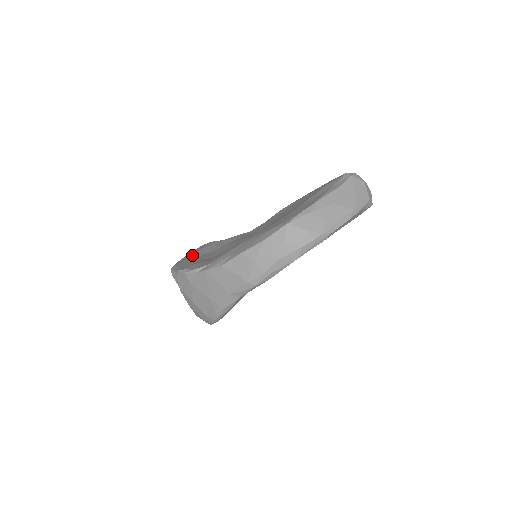
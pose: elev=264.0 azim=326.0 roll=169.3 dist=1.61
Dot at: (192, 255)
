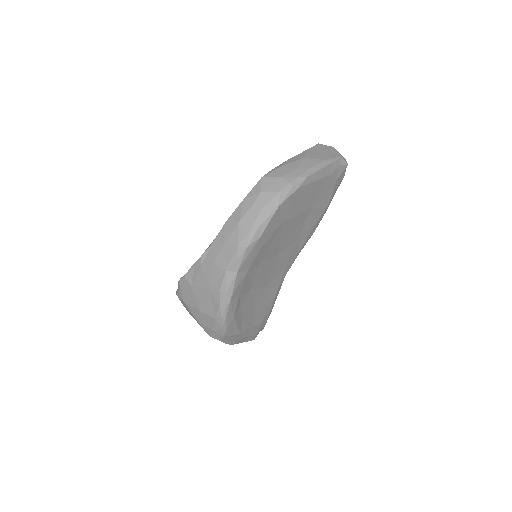
Dot at: occluded
